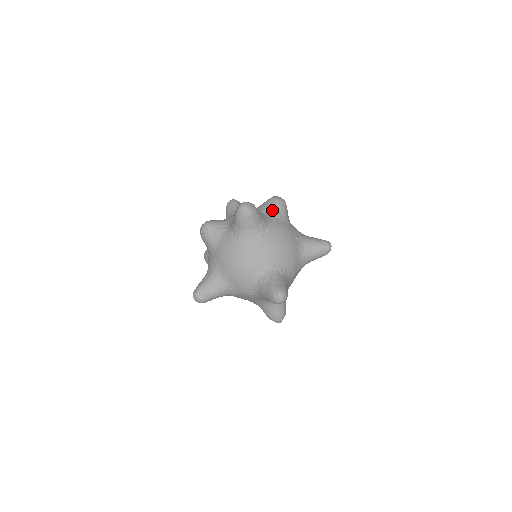
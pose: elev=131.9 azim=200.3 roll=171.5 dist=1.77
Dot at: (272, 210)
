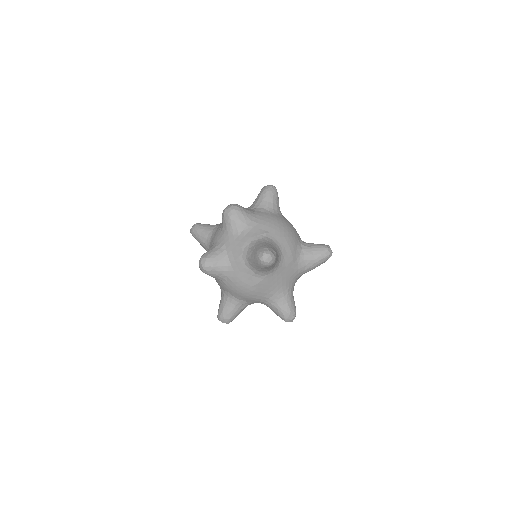
Dot at: occluded
